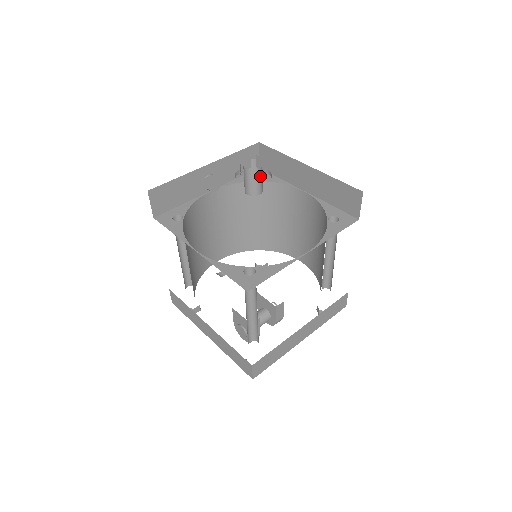
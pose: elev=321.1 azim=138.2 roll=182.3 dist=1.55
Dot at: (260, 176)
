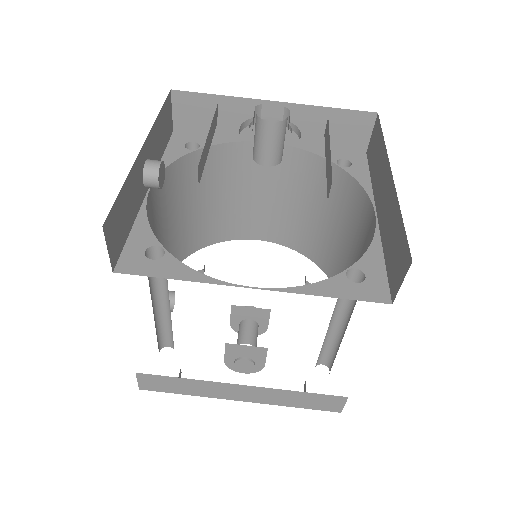
Dot at: (285, 129)
